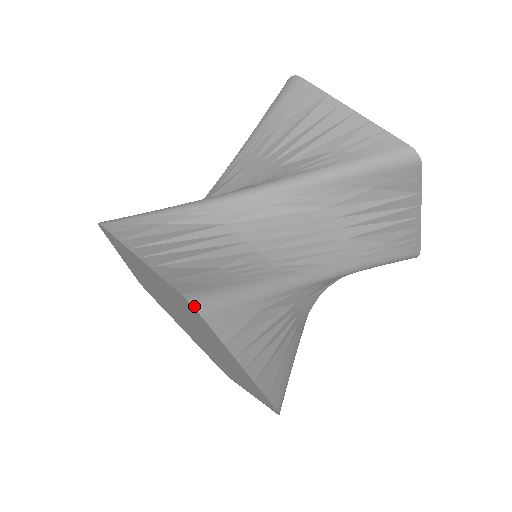
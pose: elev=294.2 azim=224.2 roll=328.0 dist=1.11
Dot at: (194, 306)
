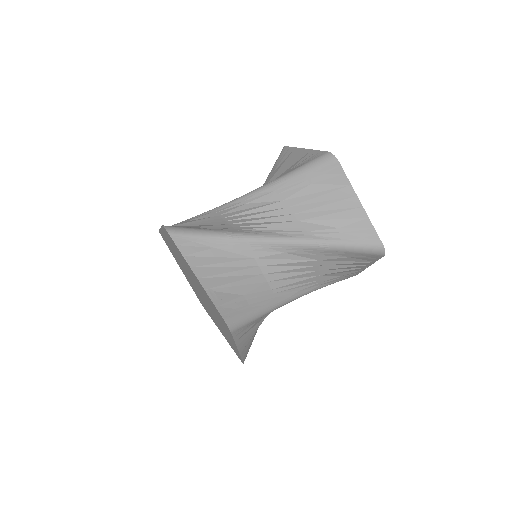
Dot at: (230, 328)
